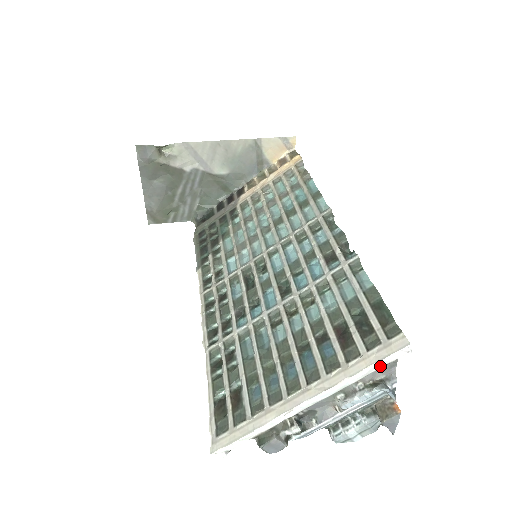
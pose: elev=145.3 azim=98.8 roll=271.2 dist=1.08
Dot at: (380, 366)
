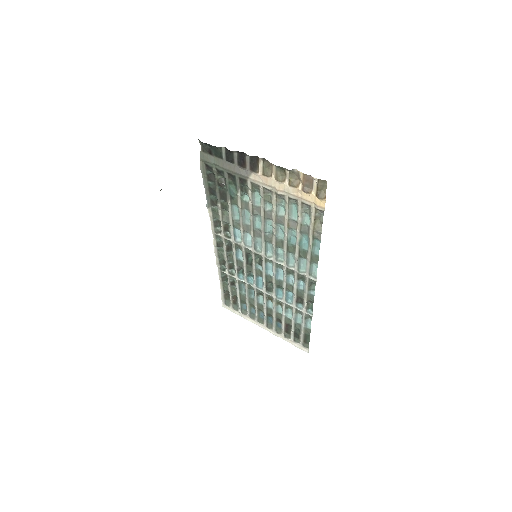
Dot at: (296, 344)
